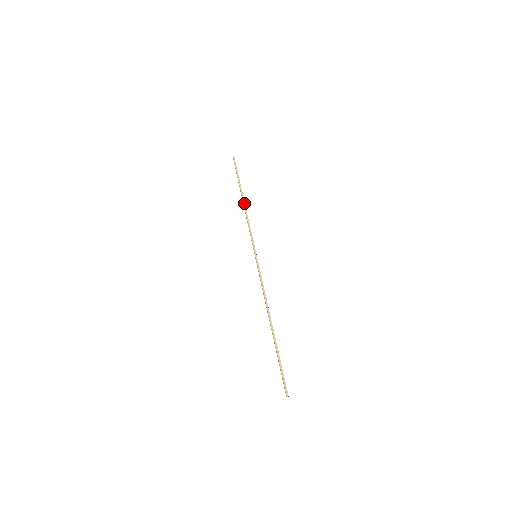
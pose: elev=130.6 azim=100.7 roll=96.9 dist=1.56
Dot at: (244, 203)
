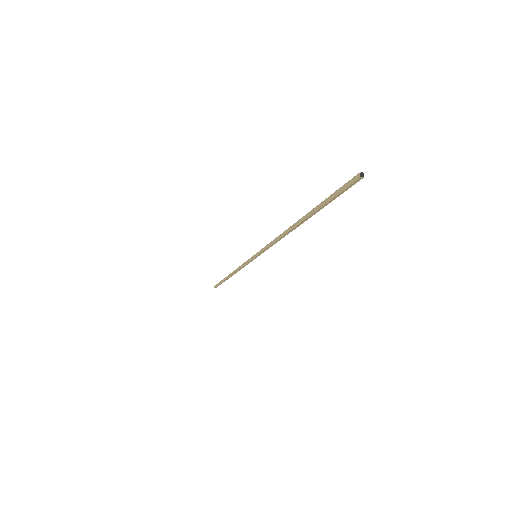
Dot at: (232, 272)
